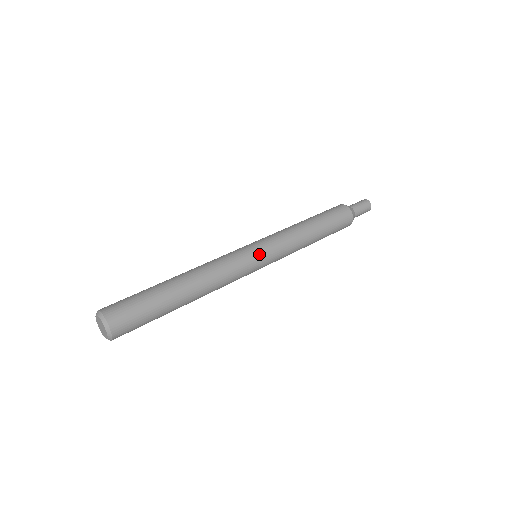
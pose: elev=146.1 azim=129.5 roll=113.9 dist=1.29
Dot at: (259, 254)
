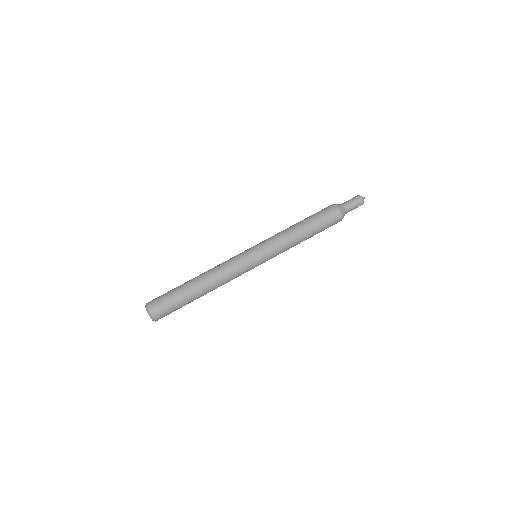
Dot at: occluded
